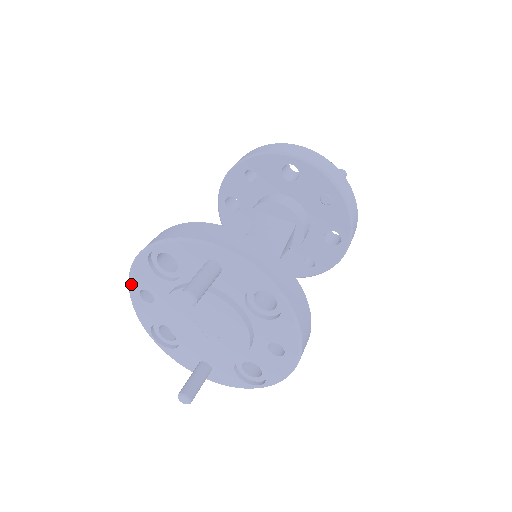
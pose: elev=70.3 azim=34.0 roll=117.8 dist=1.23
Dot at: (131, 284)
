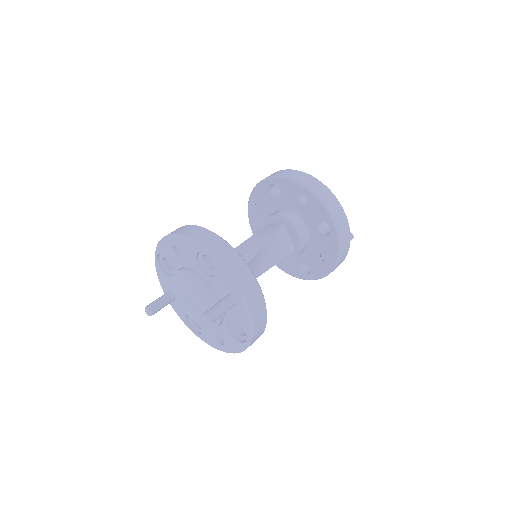
Dot at: (175, 238)
